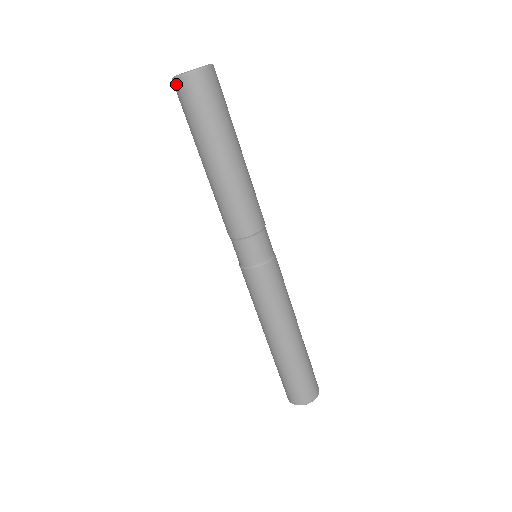
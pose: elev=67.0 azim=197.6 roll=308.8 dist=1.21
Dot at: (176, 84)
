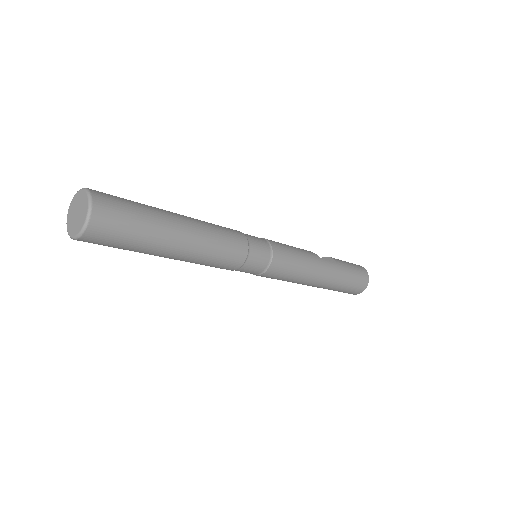
Dot at: occluded
